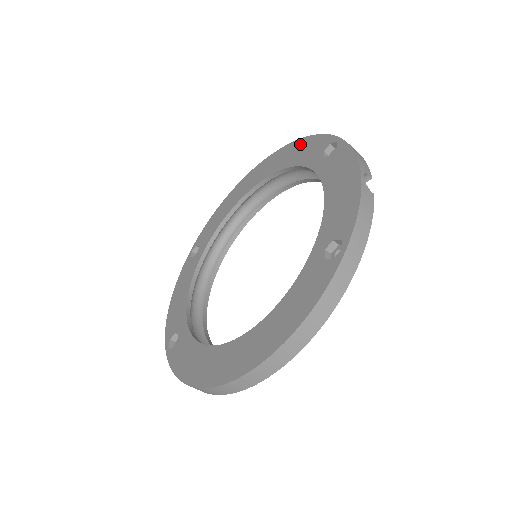
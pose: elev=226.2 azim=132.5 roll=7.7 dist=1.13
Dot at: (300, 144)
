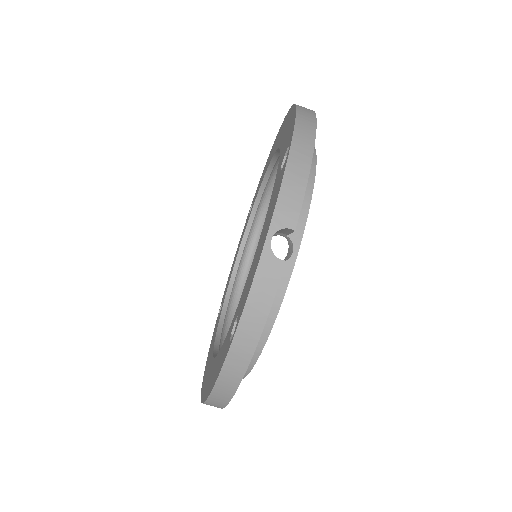
Dot at: (291, 117)
